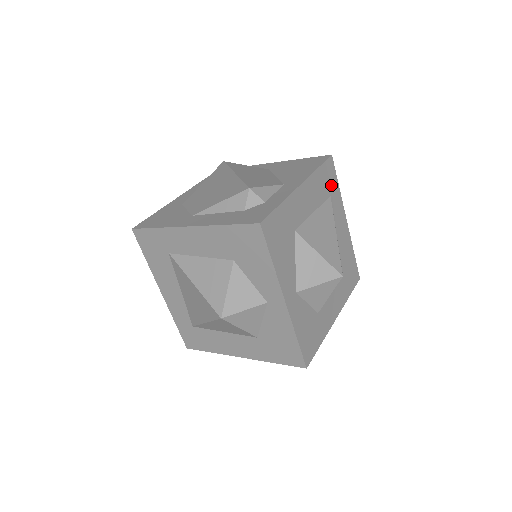
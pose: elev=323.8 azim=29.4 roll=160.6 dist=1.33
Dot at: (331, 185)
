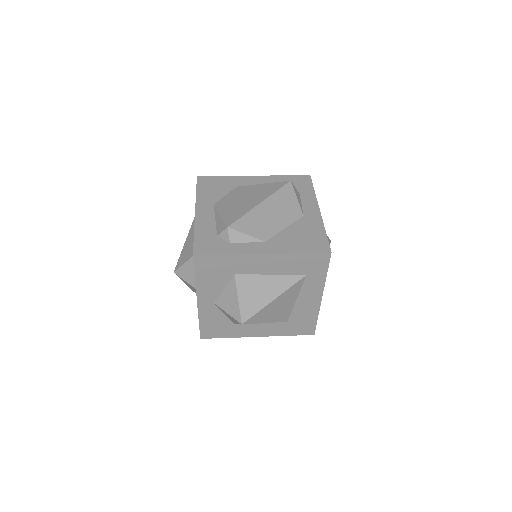
Dot at: (313, 269)
